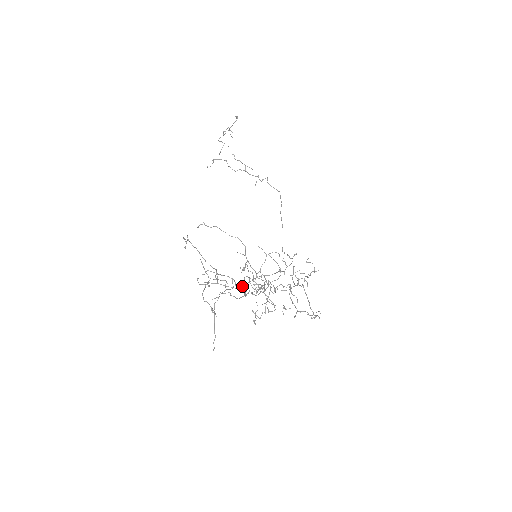
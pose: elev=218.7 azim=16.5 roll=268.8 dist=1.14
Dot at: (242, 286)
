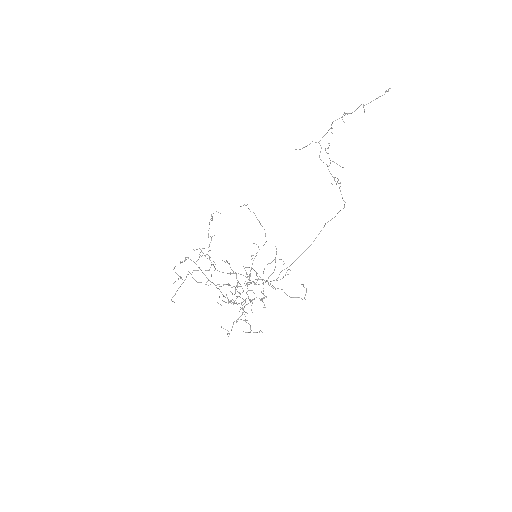
Dot at: occluded
